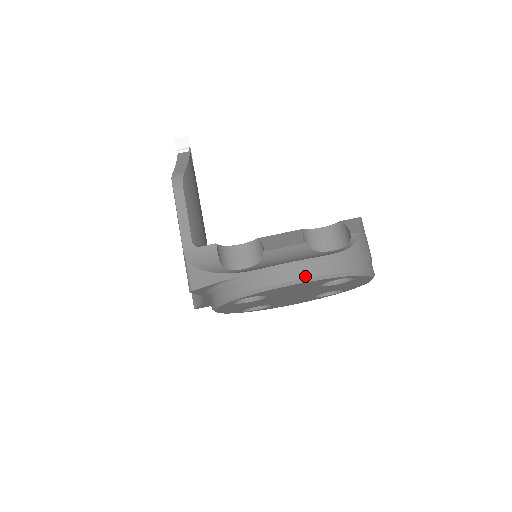
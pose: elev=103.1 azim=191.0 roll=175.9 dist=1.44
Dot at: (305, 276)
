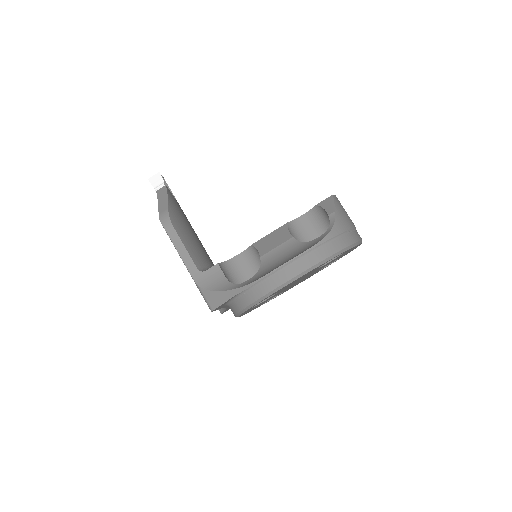
Dot at: (301, 271)
